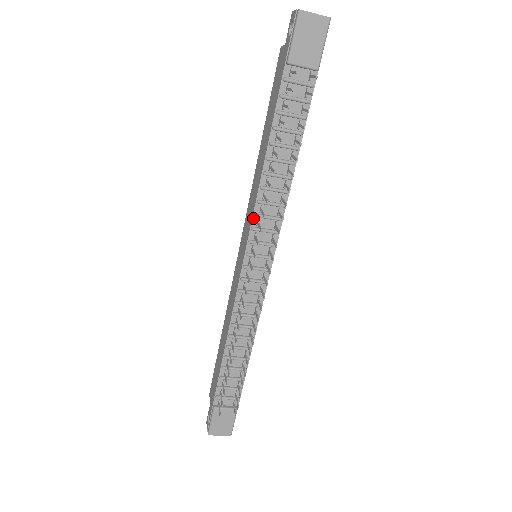
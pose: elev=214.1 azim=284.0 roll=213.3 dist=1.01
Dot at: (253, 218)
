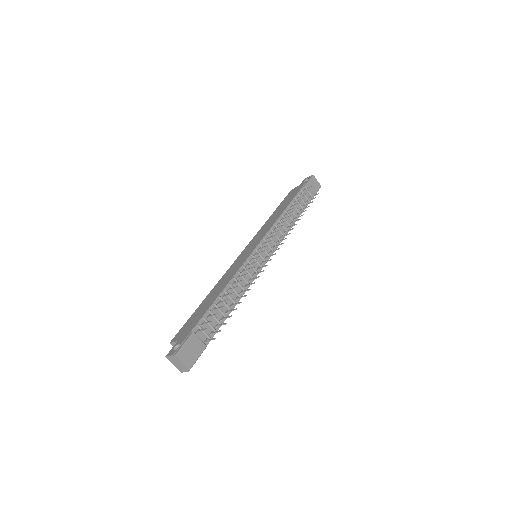
Dot at: (269, 230)
